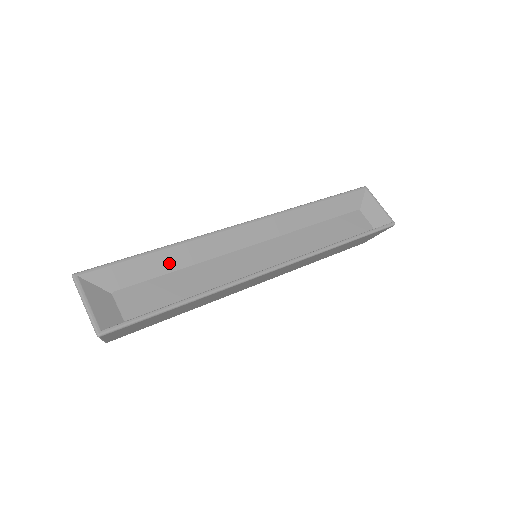
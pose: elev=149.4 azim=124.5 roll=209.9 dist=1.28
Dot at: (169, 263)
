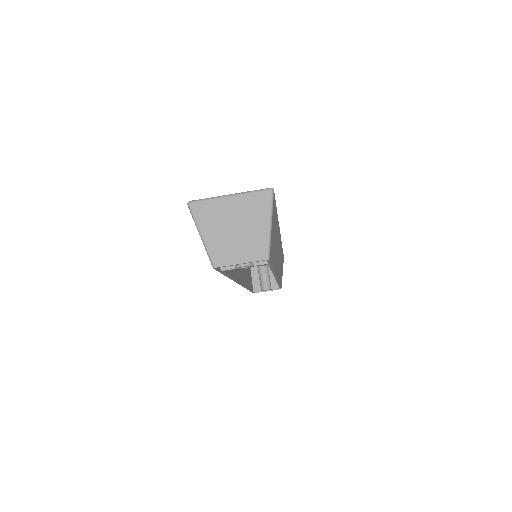
Dot at: occluded
